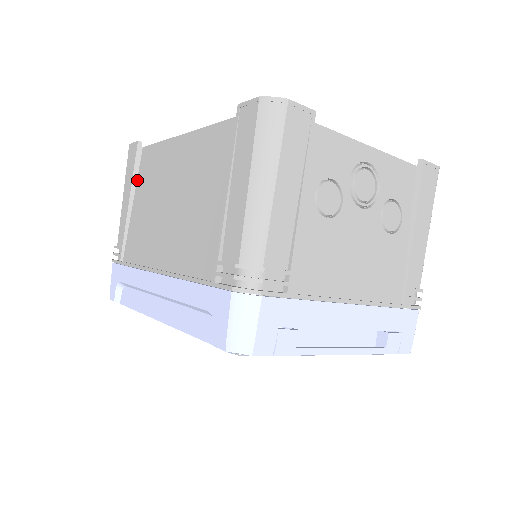
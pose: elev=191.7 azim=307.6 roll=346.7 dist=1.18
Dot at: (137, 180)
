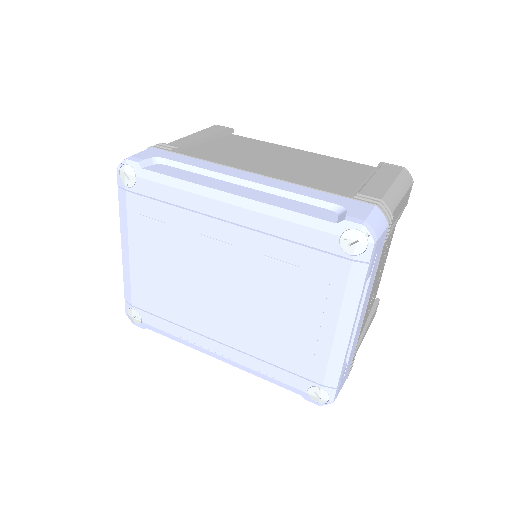
Dot at: (219, 139)
